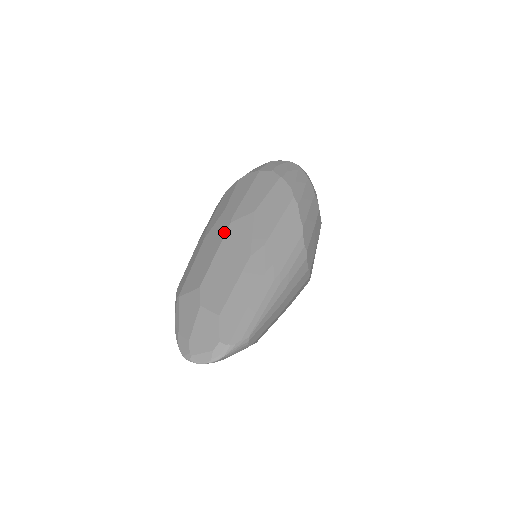
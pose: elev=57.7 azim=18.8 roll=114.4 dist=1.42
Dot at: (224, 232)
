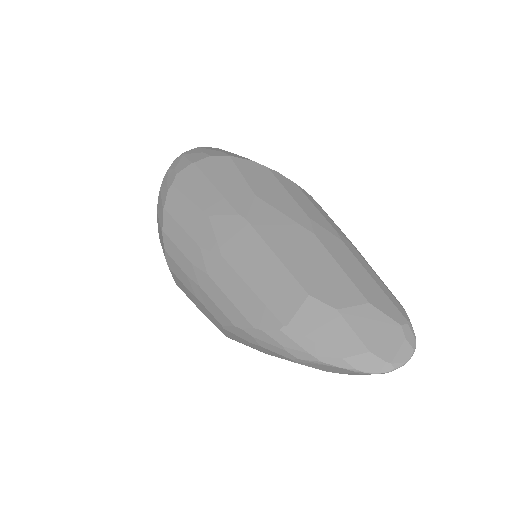
Dot at: (251, 231)
